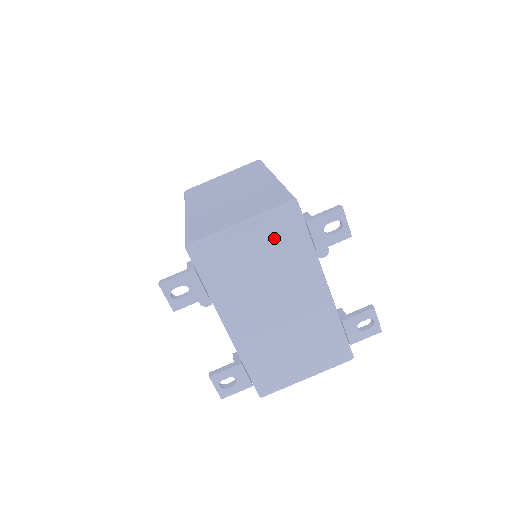
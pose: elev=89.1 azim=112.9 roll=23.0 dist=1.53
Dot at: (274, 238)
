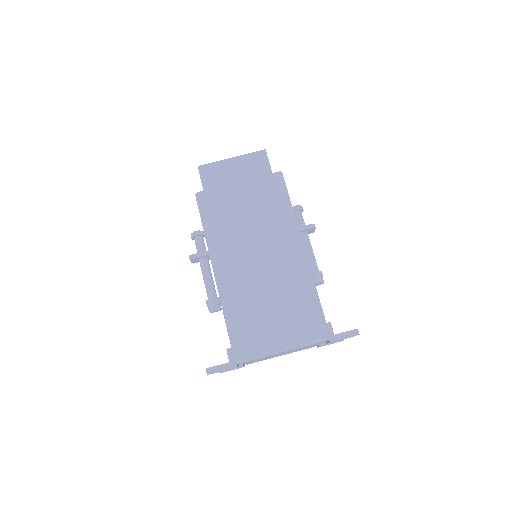
Dot at: occluded
